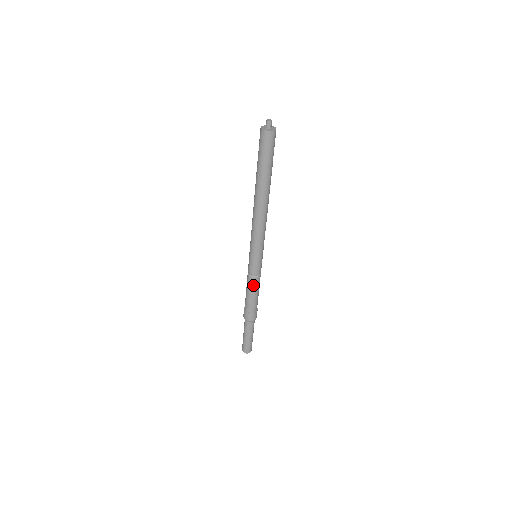
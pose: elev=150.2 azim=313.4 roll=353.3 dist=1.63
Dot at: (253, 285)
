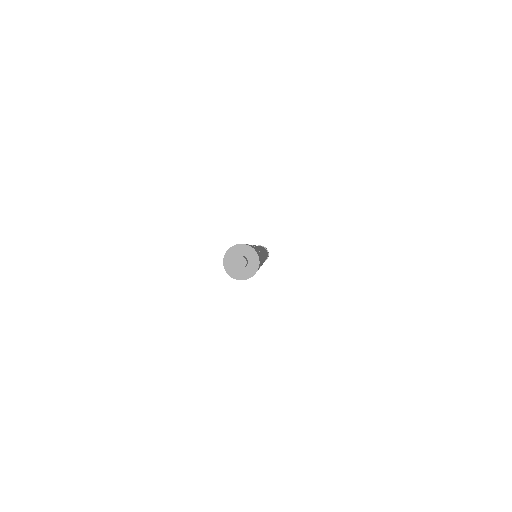
Dot at: occluded
